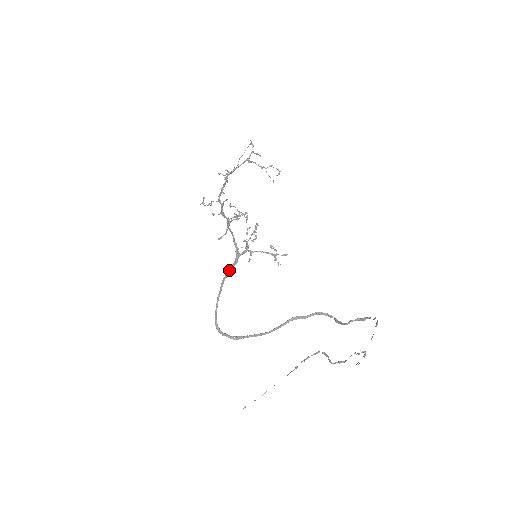
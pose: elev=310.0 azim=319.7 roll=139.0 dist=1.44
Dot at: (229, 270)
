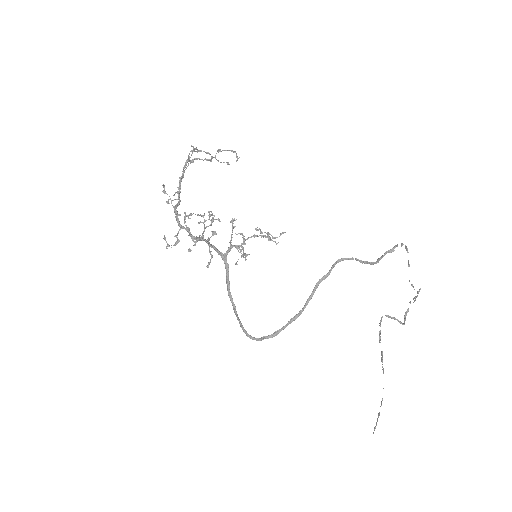
Dot at: (228, 280)
